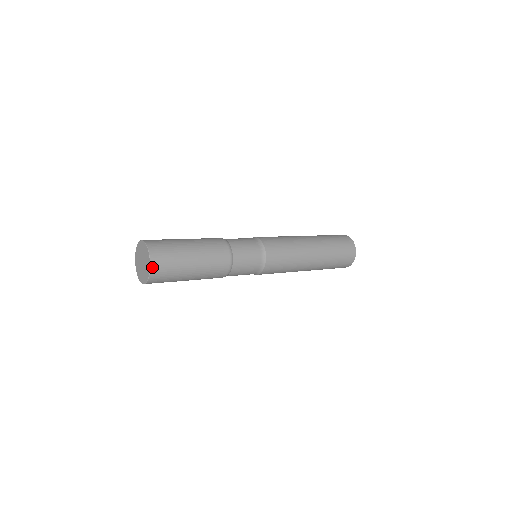
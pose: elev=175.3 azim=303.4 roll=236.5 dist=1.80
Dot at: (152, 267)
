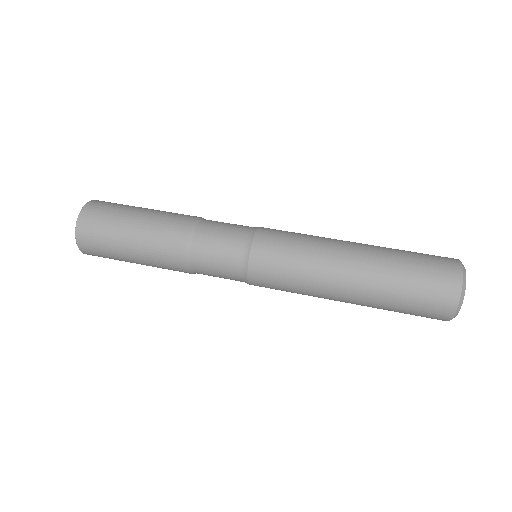
Dot at: (78, 238)
